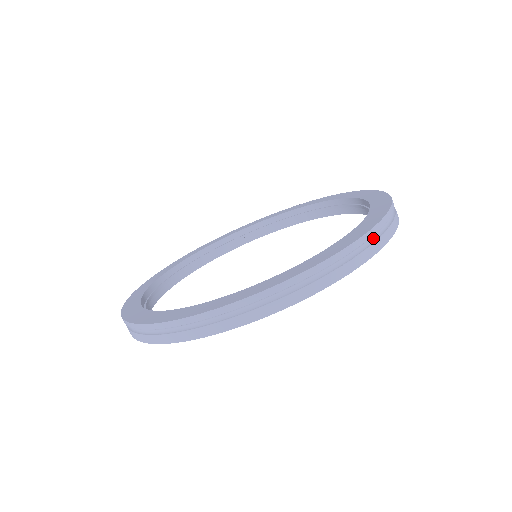
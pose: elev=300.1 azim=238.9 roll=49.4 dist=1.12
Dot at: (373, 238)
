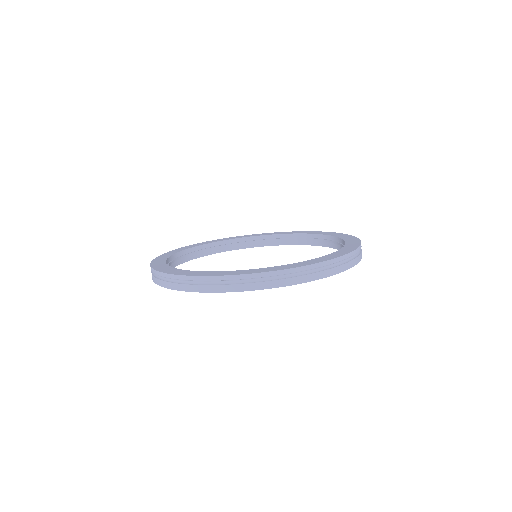
Dot at: (318, 269)
